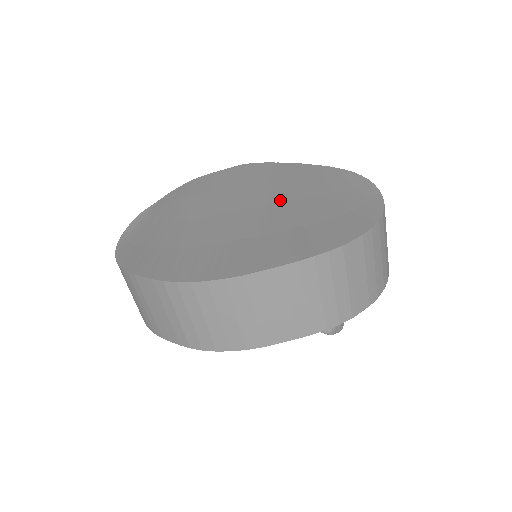
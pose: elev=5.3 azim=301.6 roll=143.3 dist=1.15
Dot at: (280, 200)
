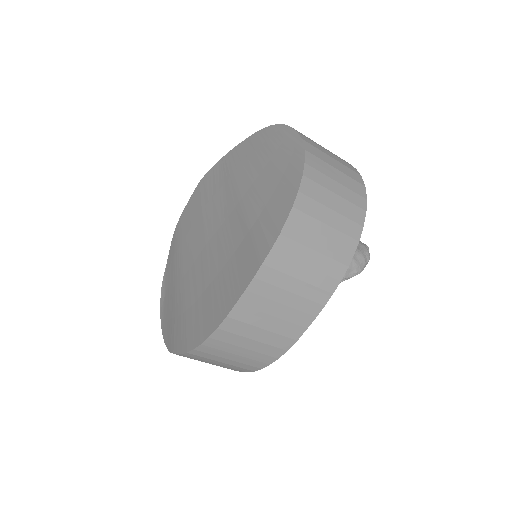
Dot at: (230, 208)
